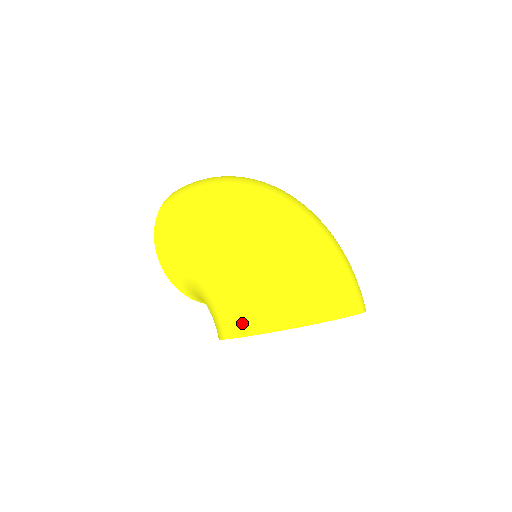
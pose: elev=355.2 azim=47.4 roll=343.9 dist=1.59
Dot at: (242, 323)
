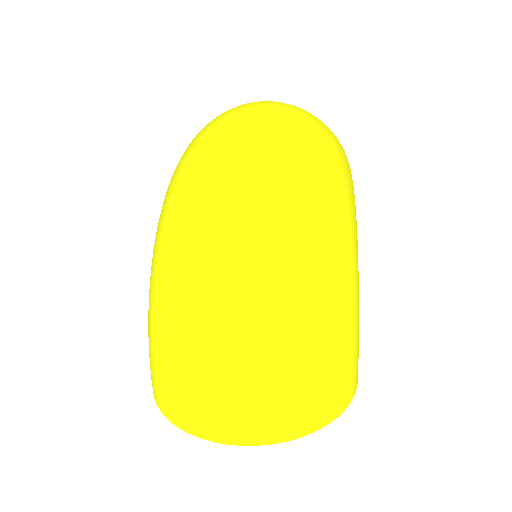
Dot at: occluded
